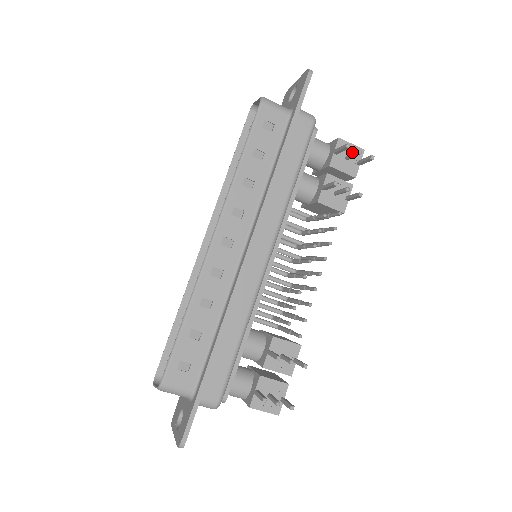
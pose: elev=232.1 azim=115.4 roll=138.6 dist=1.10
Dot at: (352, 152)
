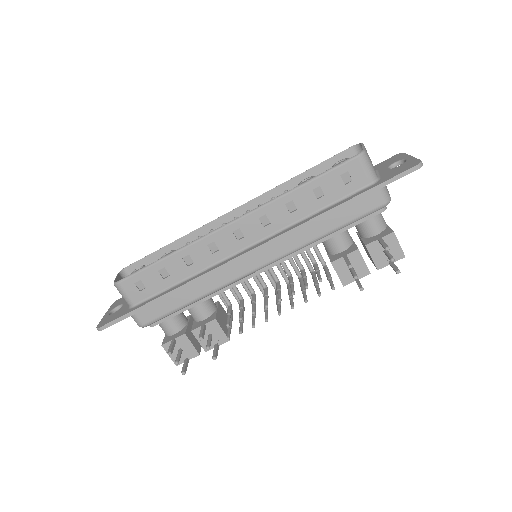
Dot at: (394, 250)
